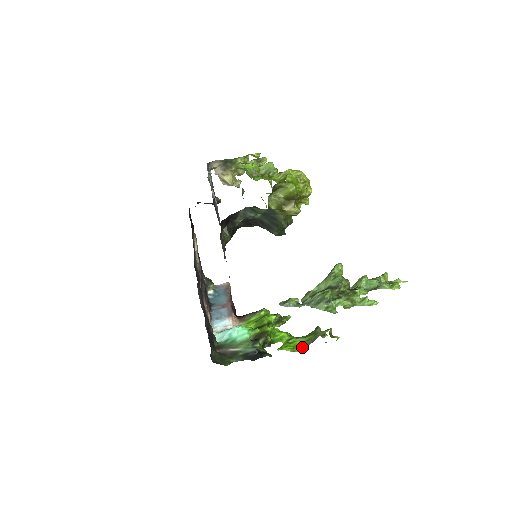
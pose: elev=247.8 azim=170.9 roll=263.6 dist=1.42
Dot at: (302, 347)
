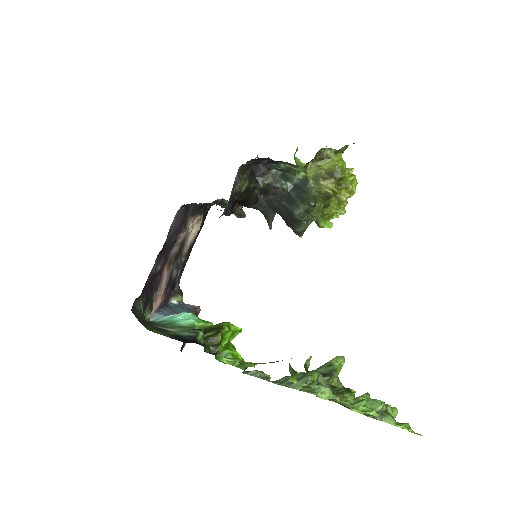
Dot at: occluded
